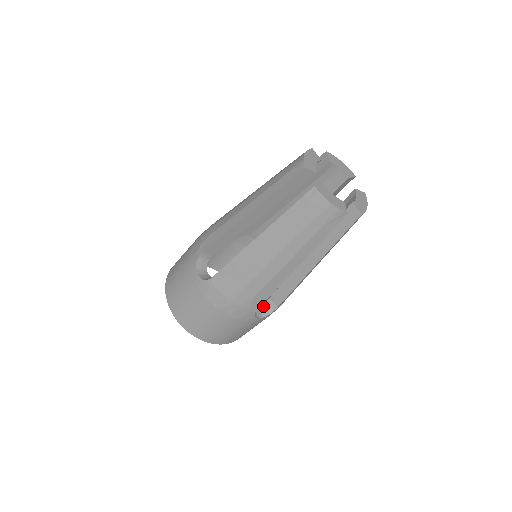
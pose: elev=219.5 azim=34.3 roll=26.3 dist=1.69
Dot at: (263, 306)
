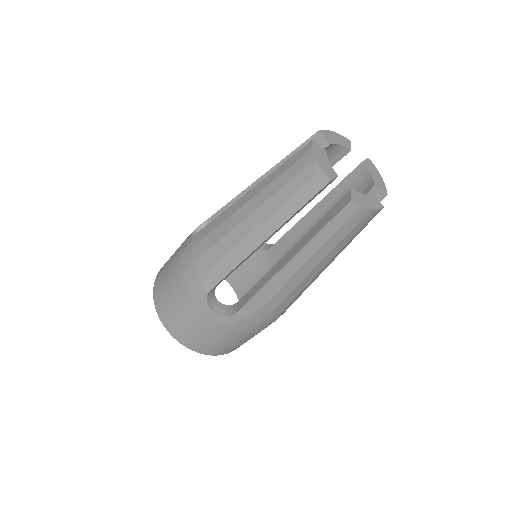
Dot at: (227, 307)
